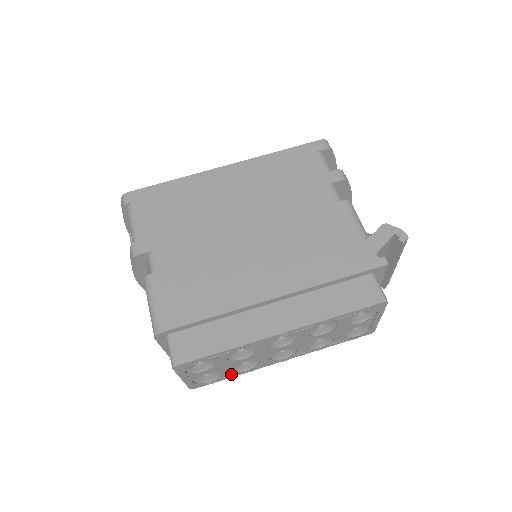
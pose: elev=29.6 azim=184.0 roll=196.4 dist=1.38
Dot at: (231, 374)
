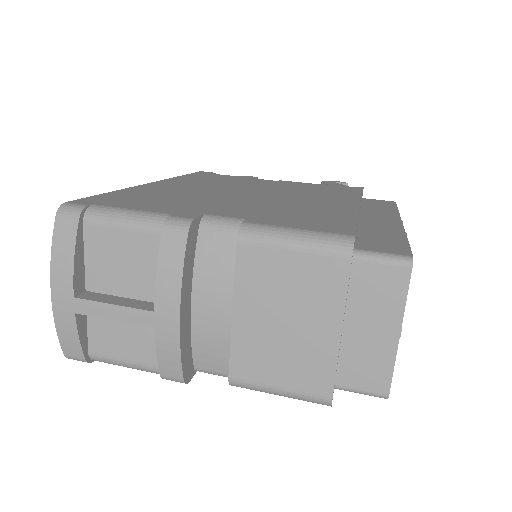
Dot at: occluded
